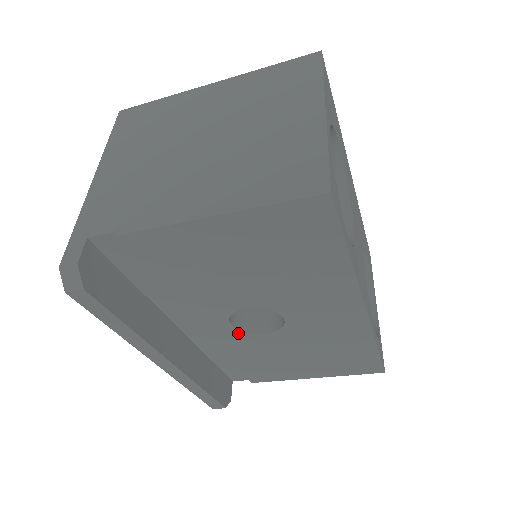
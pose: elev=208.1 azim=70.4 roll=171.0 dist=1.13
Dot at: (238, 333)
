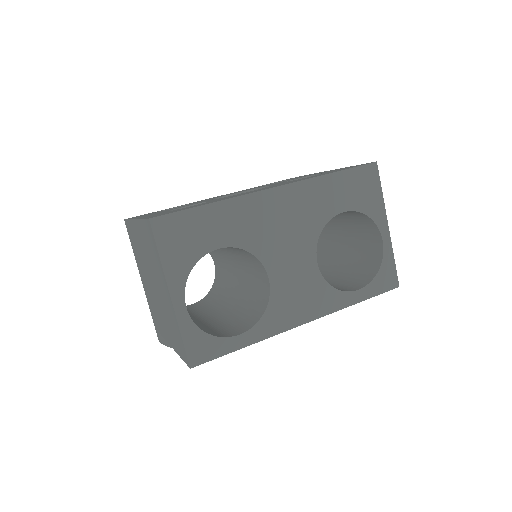
Dot at: occluded
